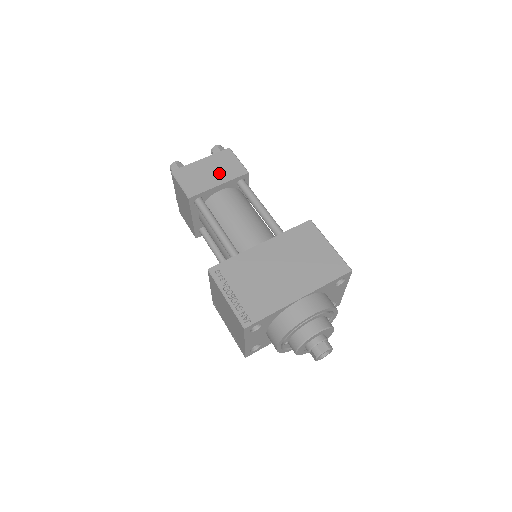
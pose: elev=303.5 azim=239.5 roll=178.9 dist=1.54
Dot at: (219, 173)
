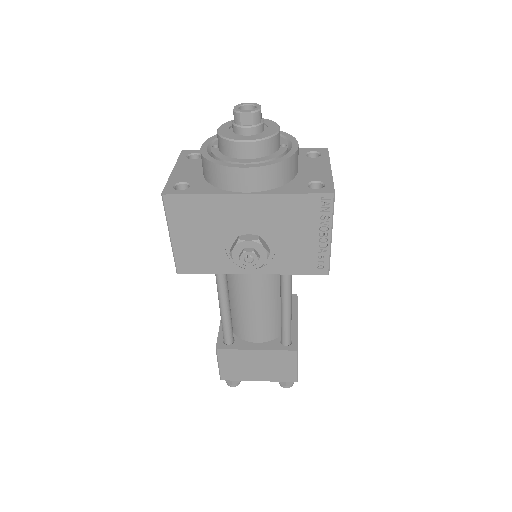
Dot at: occluded
